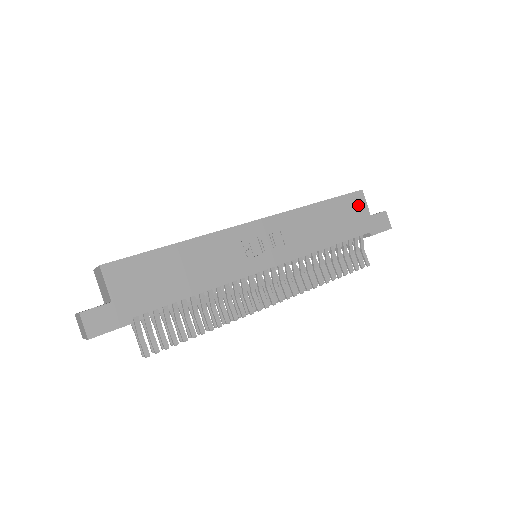
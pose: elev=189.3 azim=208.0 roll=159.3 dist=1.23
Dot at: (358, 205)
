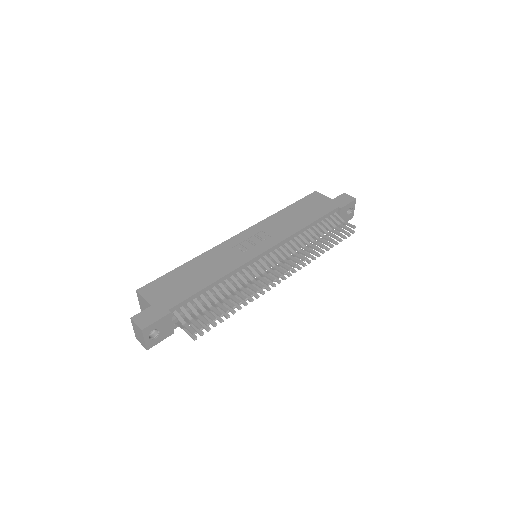
Dot at: (318, 199)
